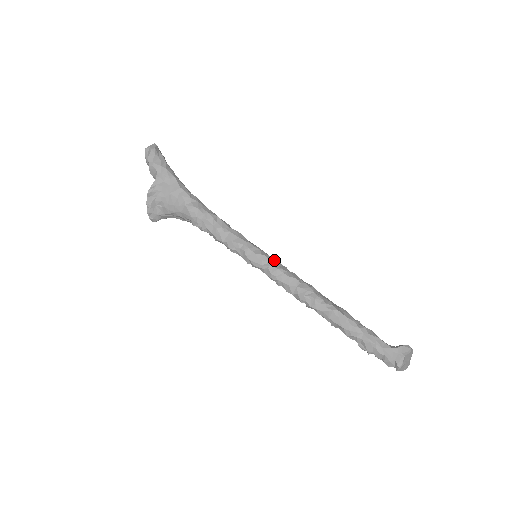
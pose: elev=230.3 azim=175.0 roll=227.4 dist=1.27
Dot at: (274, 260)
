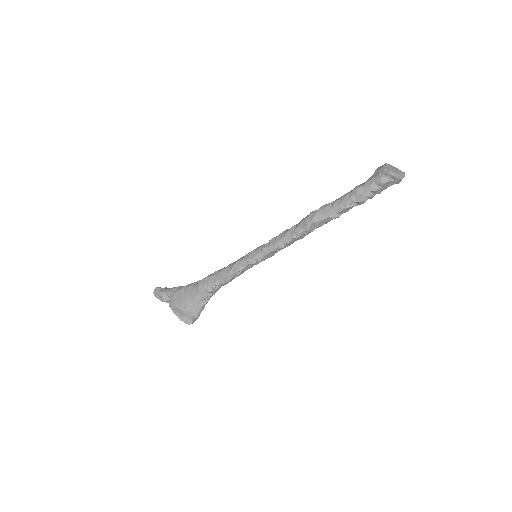
Dot at: occluded
